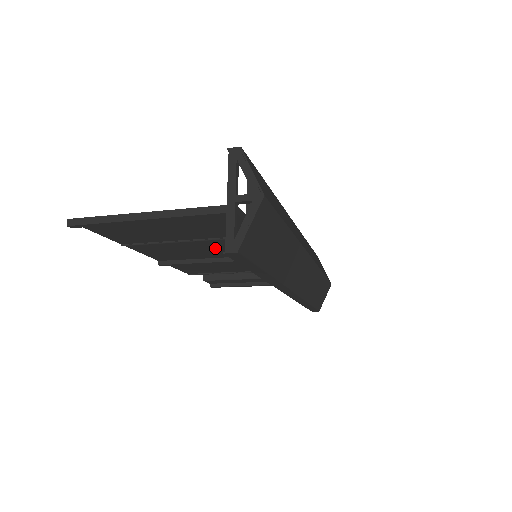
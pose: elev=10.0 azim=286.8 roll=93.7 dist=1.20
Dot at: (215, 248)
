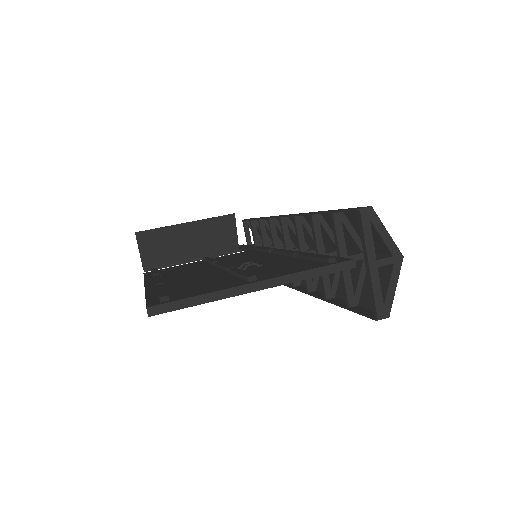
Dot at: occluded
